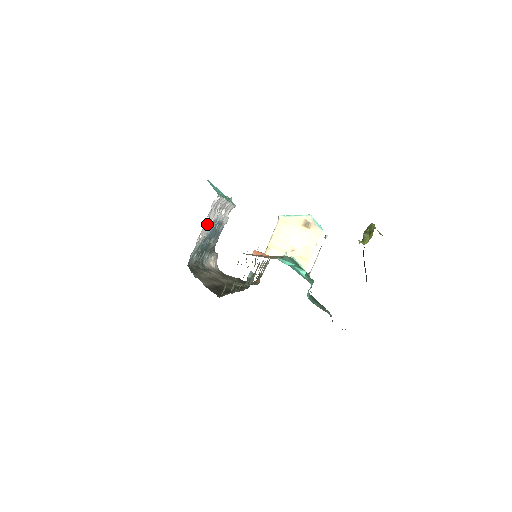
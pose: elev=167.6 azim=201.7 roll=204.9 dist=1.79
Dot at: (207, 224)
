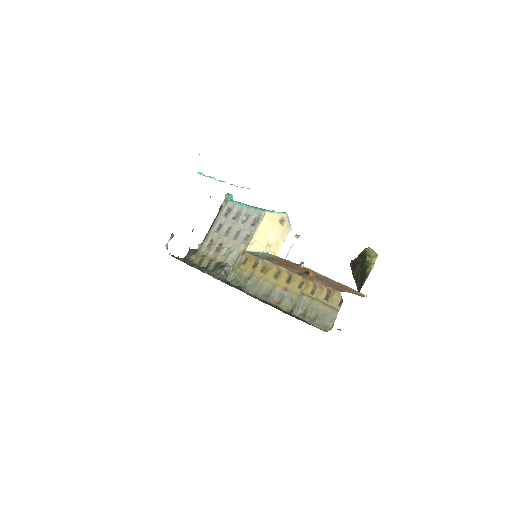
Dot at: occluded
